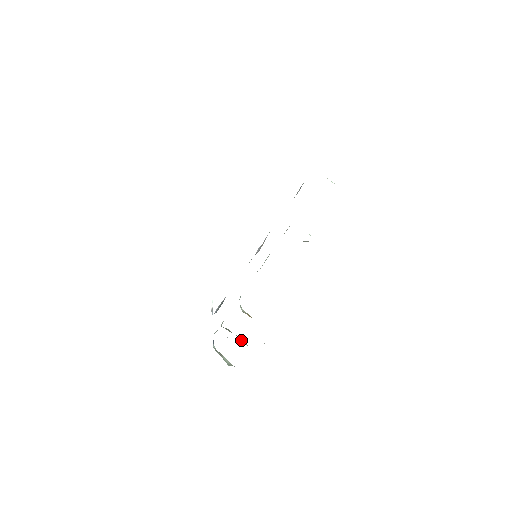
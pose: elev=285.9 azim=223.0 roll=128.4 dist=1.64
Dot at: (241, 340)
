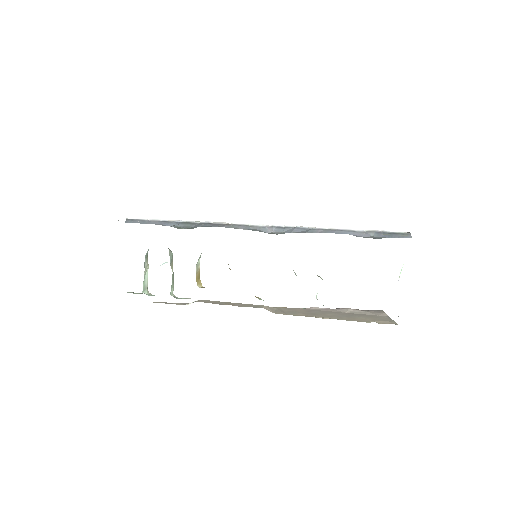
Dot at: (172, 284)
